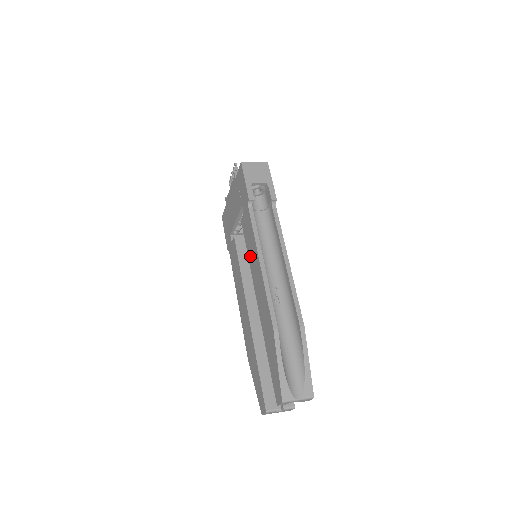
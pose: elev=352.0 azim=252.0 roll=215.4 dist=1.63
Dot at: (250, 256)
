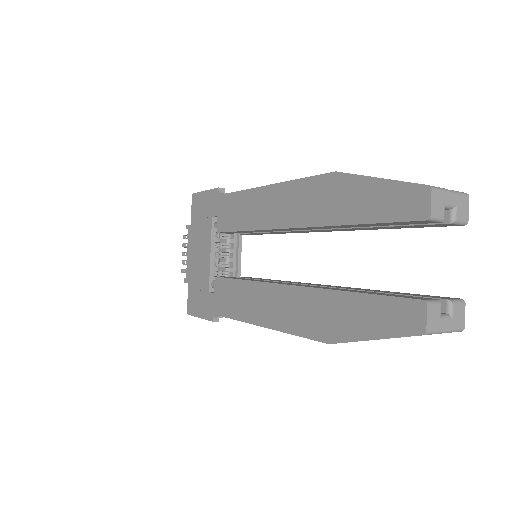
Dot at: (249, 220)
